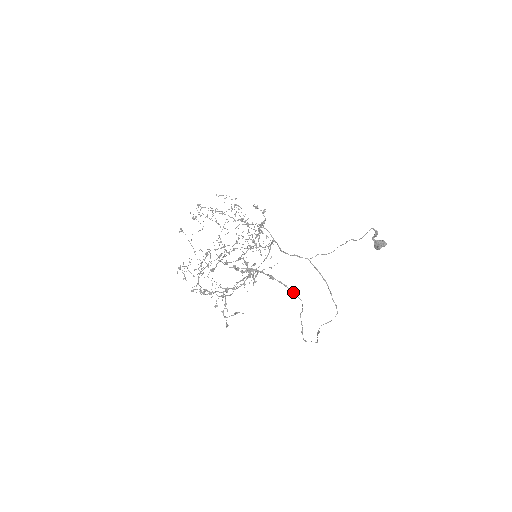
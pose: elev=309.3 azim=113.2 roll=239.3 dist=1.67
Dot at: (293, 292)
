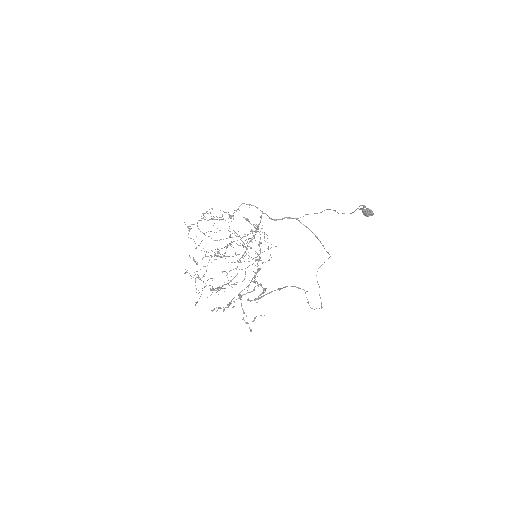
Dot at: (298, 288)
